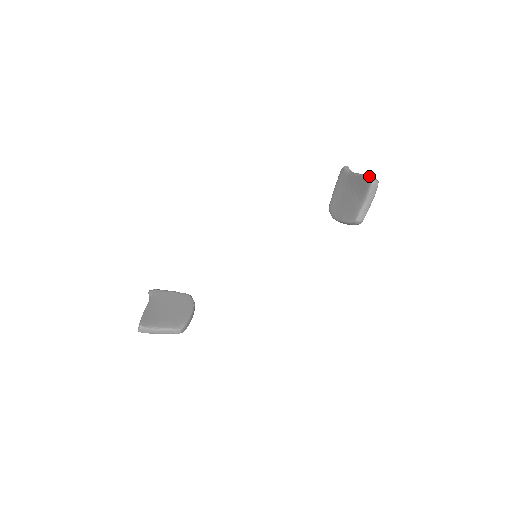
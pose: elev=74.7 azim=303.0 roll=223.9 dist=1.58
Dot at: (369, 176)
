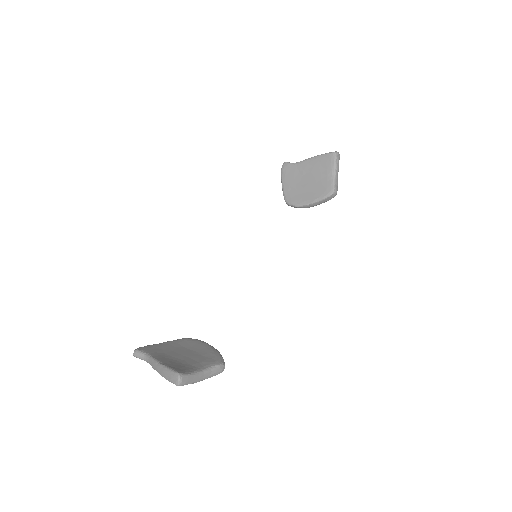
Dot at: (326, 153)
